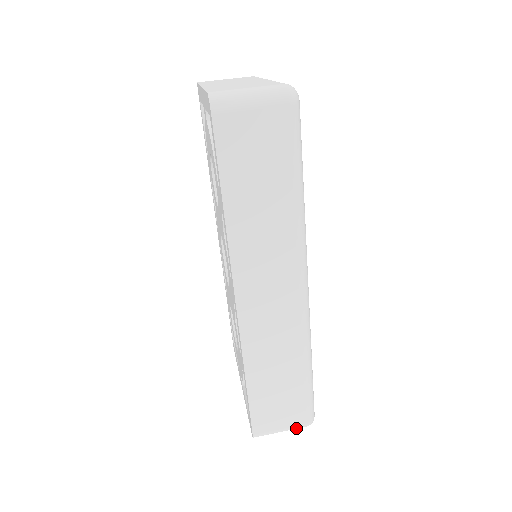
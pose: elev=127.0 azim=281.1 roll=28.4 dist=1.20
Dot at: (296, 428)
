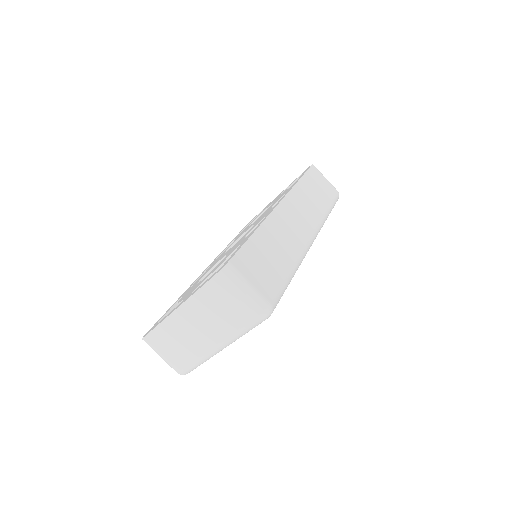
Dot at: occluded
